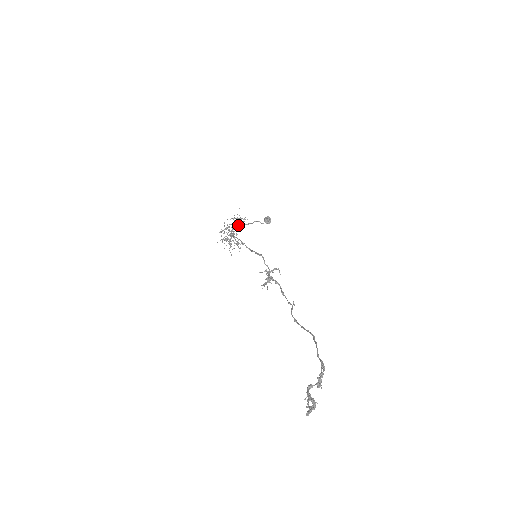
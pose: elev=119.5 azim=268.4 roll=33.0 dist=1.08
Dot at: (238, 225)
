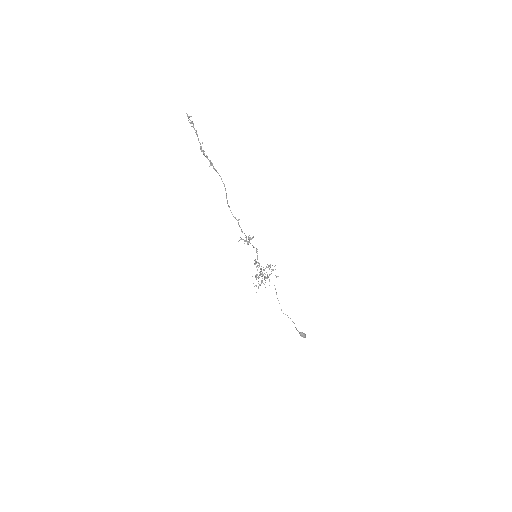
Dot at: occluded
